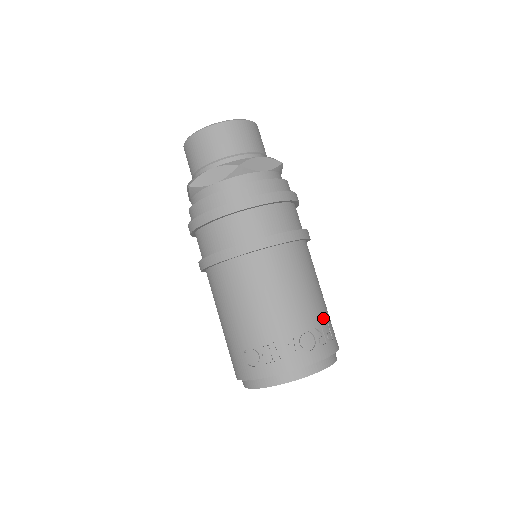
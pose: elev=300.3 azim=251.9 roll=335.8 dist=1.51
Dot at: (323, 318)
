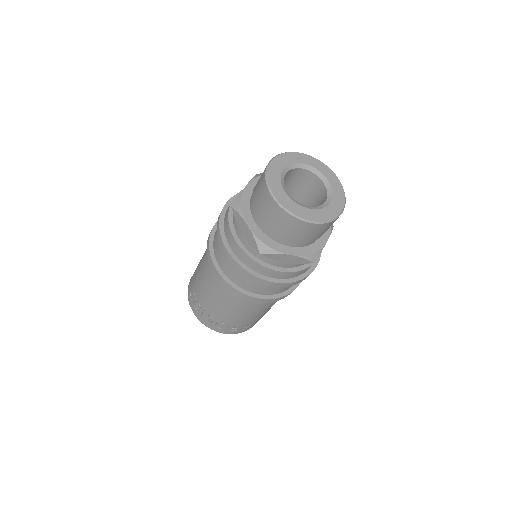
Dot at: (247, 324)
